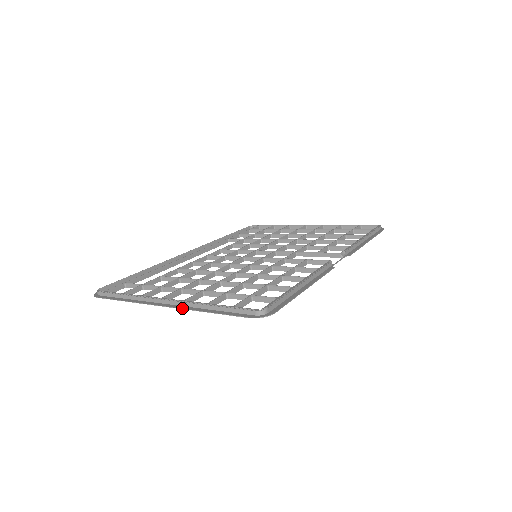
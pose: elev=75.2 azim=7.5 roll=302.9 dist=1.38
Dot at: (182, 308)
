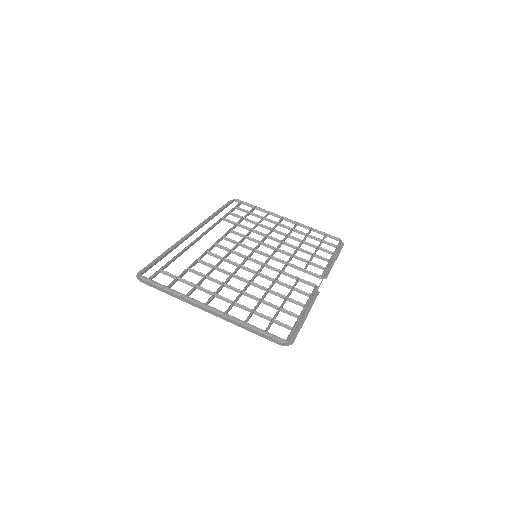
Dot at: (224, 319)
